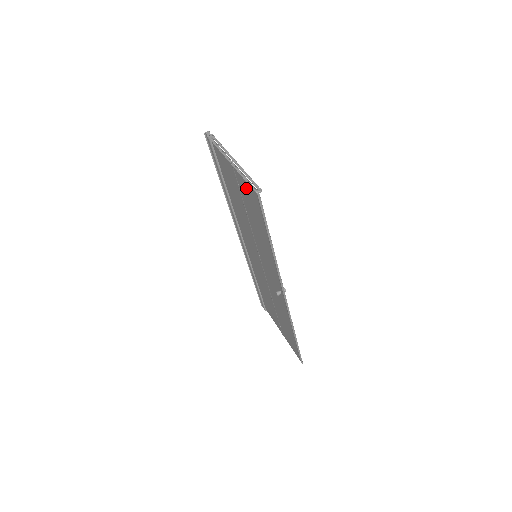
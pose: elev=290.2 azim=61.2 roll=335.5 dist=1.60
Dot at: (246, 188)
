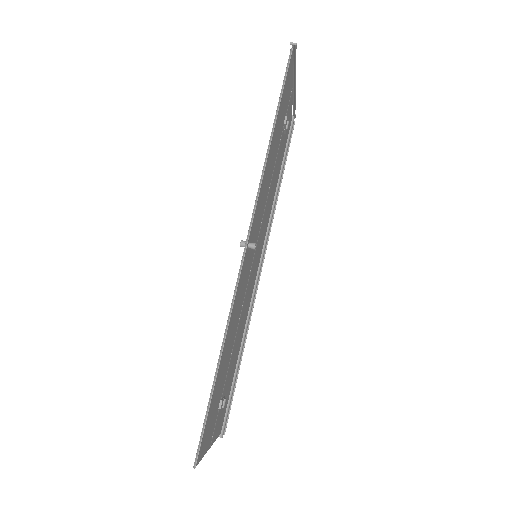
Dot at: occluded
